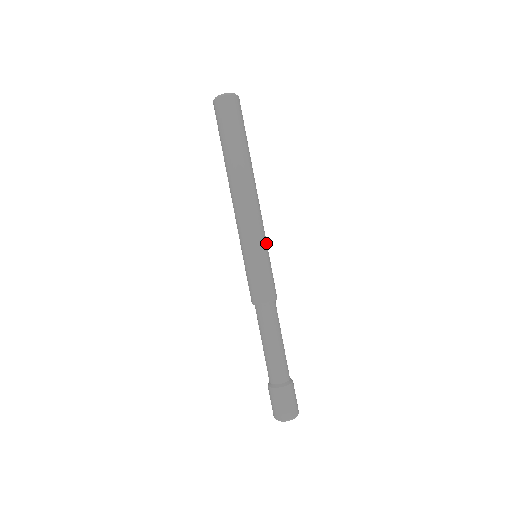
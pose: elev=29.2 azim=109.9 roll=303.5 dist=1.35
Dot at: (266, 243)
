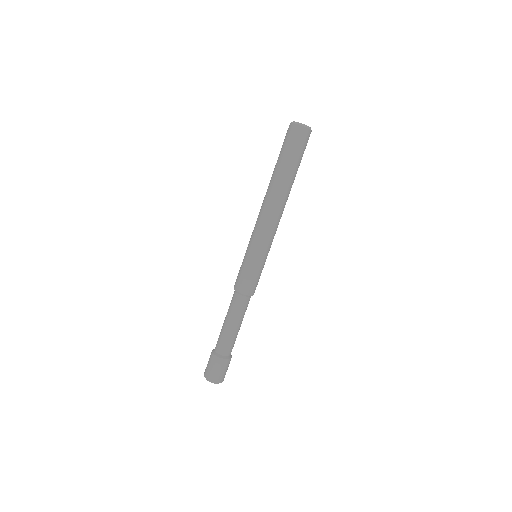
Dot at: (269, 250)
